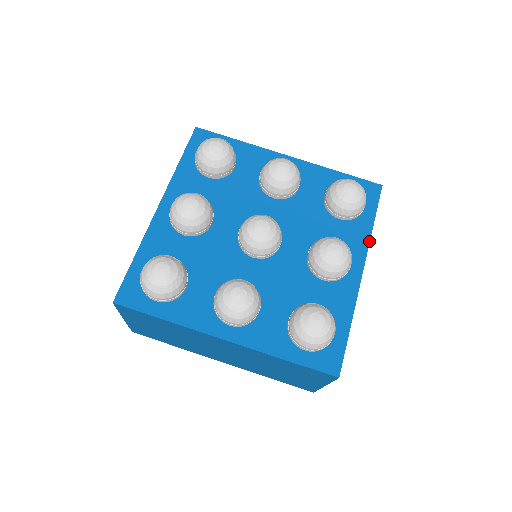
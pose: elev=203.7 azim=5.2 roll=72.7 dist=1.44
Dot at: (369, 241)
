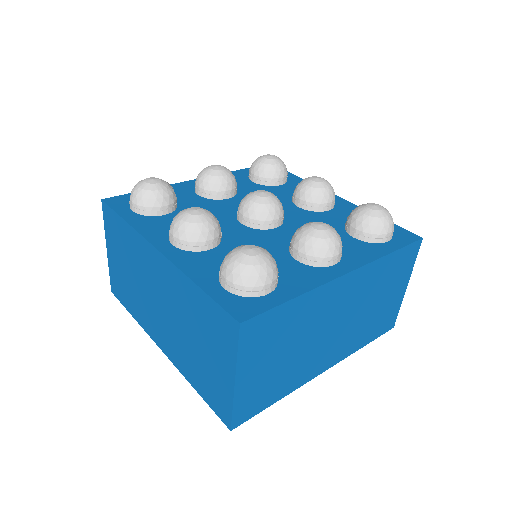
Dot at: (375, 259)
